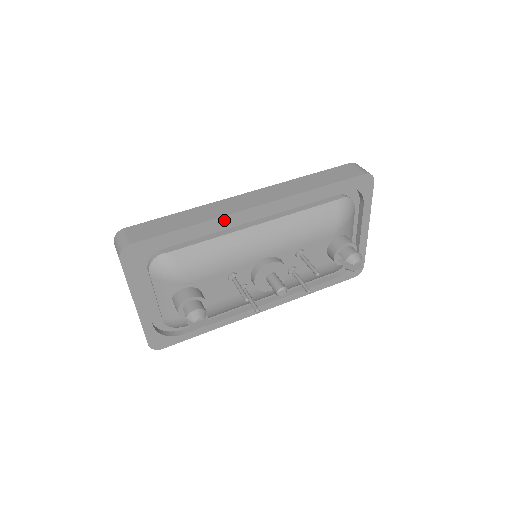
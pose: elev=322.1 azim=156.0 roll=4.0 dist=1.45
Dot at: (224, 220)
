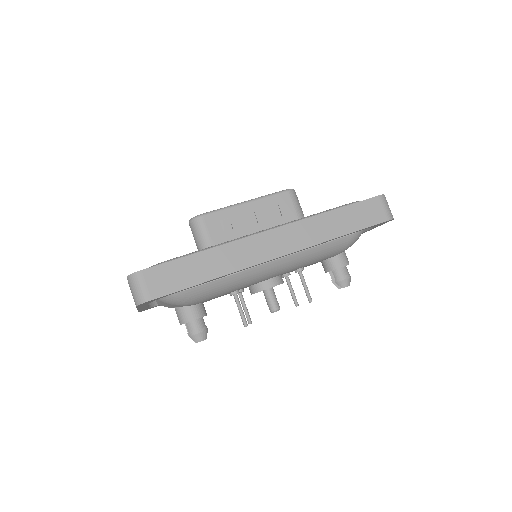
Dot at: (244, 269)
